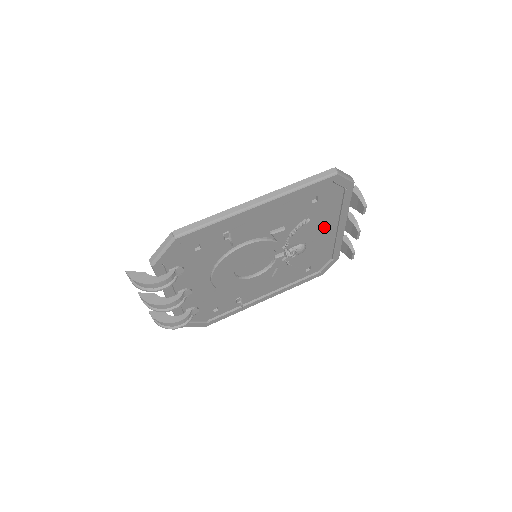
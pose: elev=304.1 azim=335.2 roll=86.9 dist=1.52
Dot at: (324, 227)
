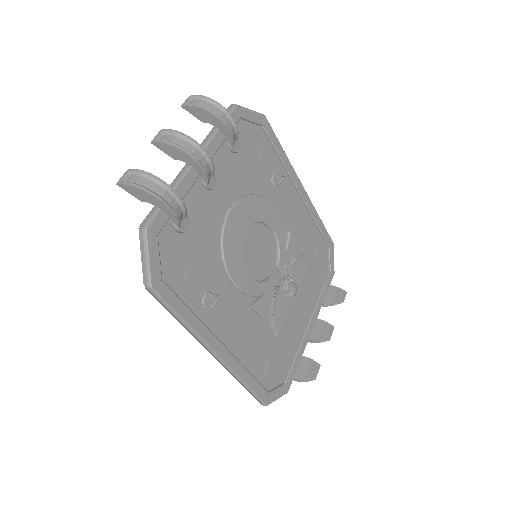
Dot at: (303, 303)
